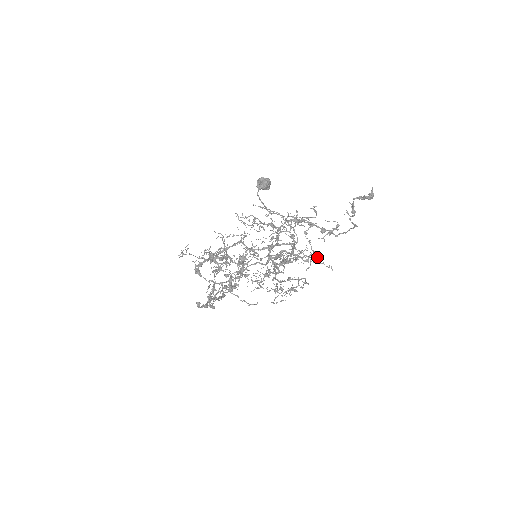
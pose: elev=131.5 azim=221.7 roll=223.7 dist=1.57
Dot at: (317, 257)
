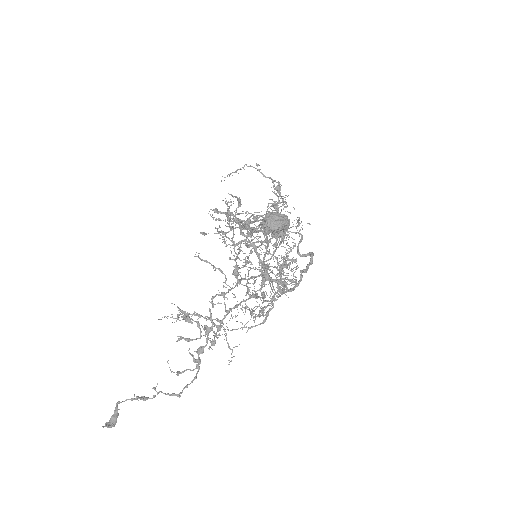
Dot at: (210, 346)
